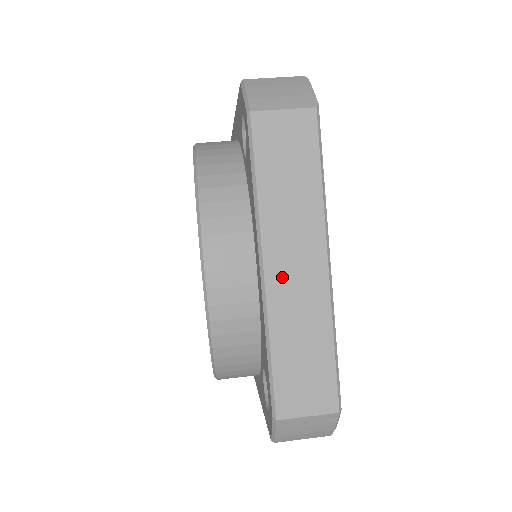
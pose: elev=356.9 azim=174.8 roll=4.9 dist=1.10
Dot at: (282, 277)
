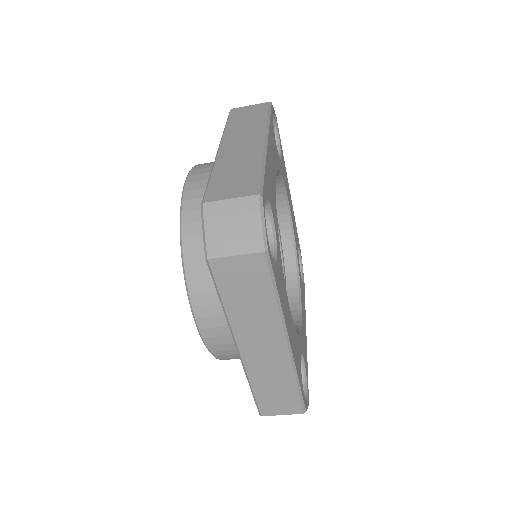
Dot at: (231, 147)
